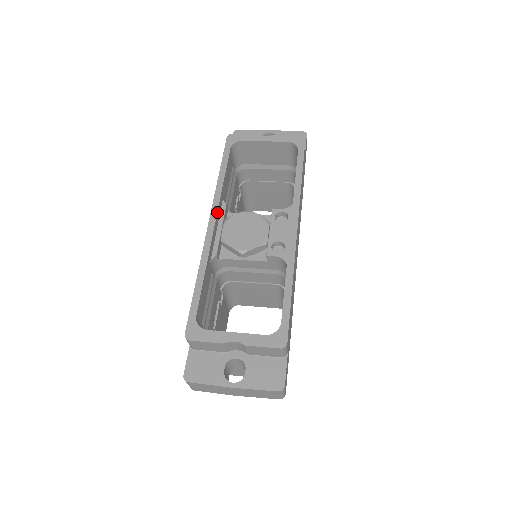
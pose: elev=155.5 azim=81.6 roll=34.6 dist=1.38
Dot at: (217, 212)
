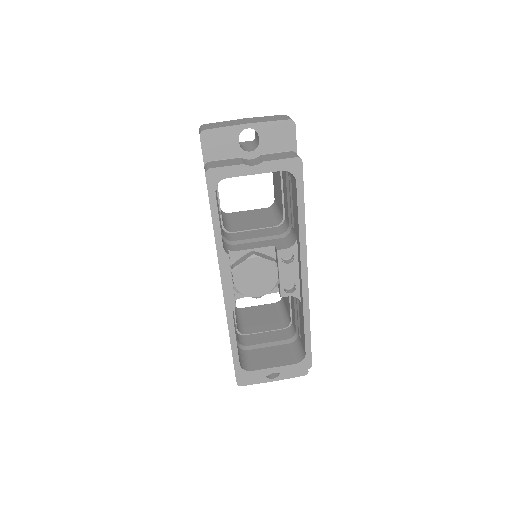
Dot at: occluded
